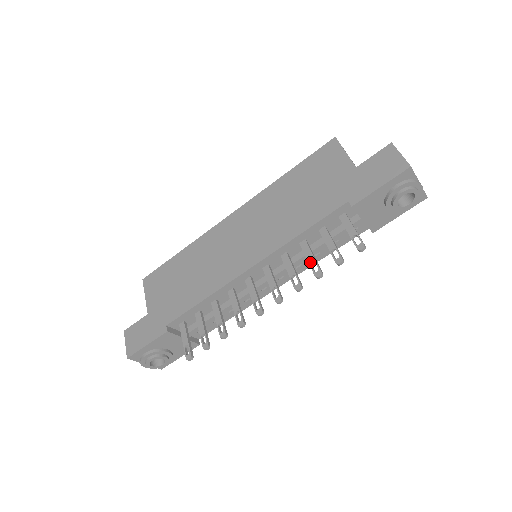
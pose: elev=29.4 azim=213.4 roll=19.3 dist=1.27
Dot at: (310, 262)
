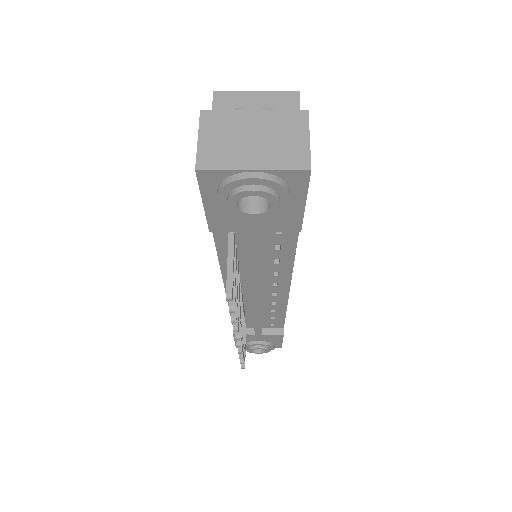
Dot at: occluded
